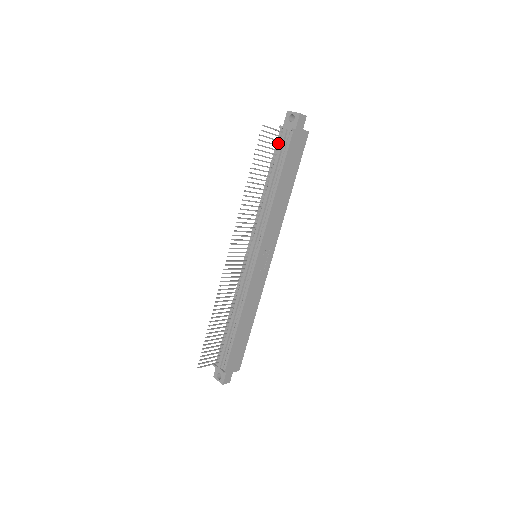
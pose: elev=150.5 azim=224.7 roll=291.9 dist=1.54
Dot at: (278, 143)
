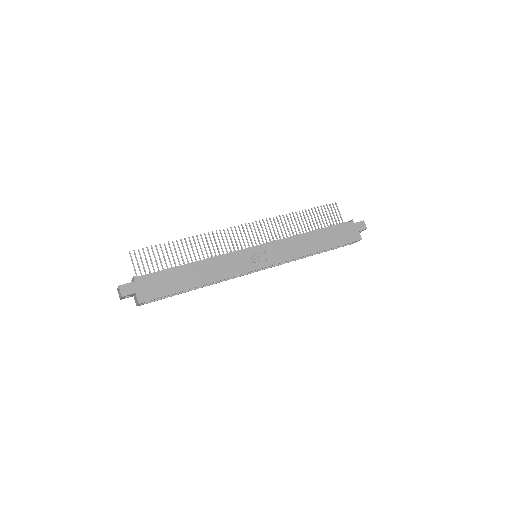
Dot at: occluded
